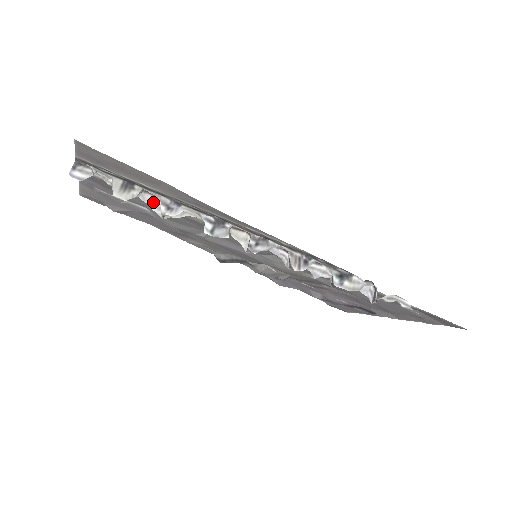
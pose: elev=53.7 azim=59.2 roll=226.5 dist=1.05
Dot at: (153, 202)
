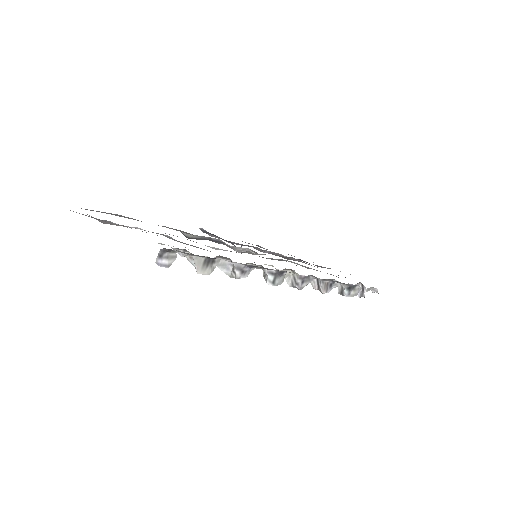
Dot at: (222, 264)
